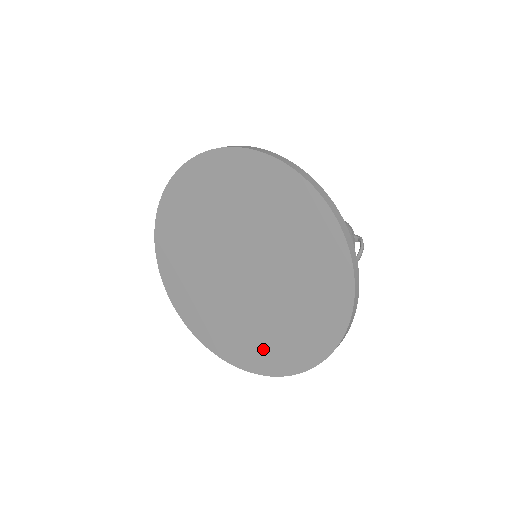
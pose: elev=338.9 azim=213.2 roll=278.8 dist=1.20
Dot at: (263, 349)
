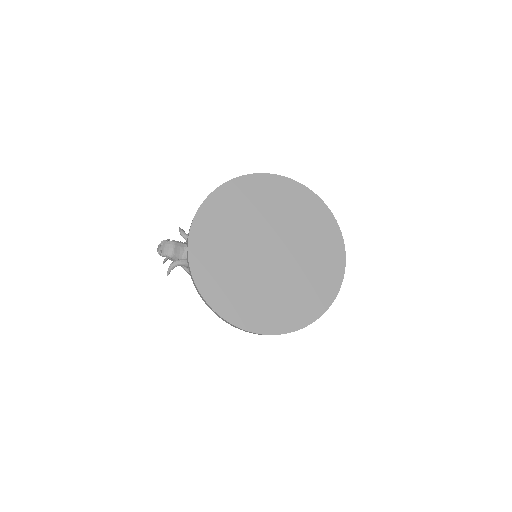
Dot at: (274, 312)
